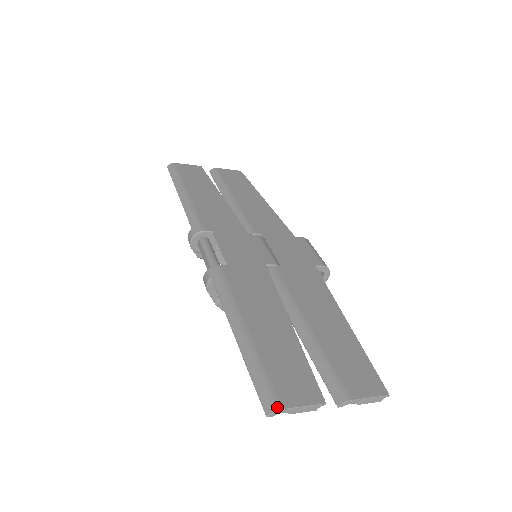
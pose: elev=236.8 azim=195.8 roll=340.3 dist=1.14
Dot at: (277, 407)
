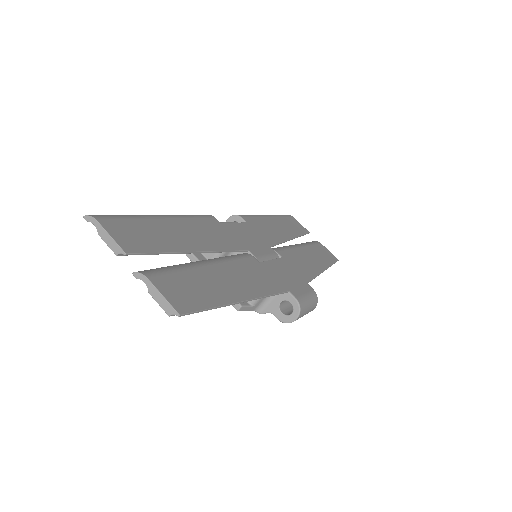
Dot at: (96, 217)
